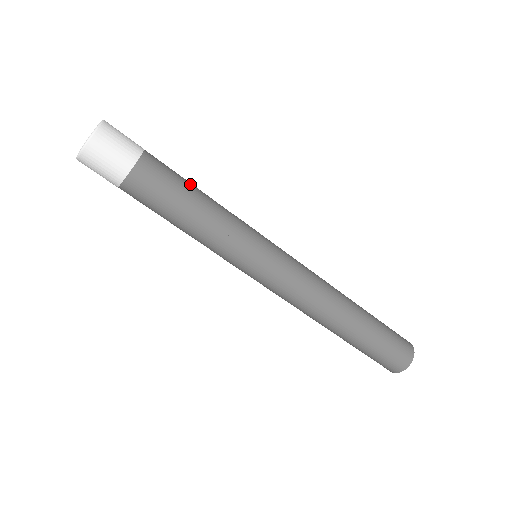
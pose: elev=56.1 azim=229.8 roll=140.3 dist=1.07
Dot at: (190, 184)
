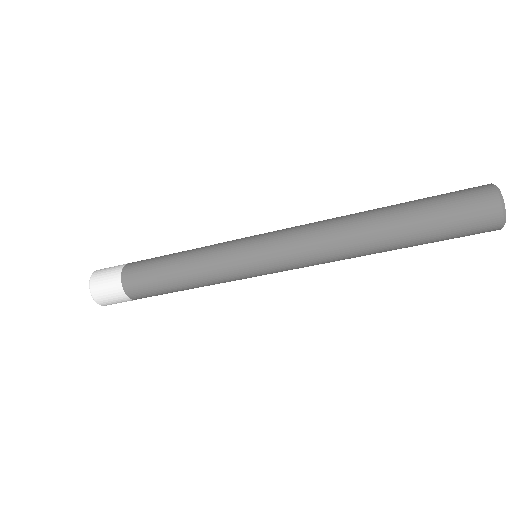
Dot at: (162, 265)
